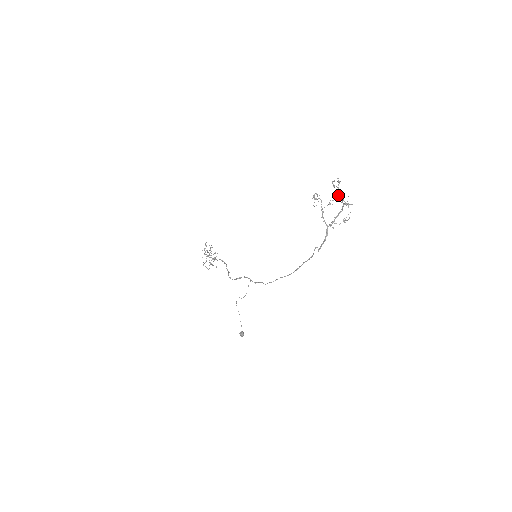
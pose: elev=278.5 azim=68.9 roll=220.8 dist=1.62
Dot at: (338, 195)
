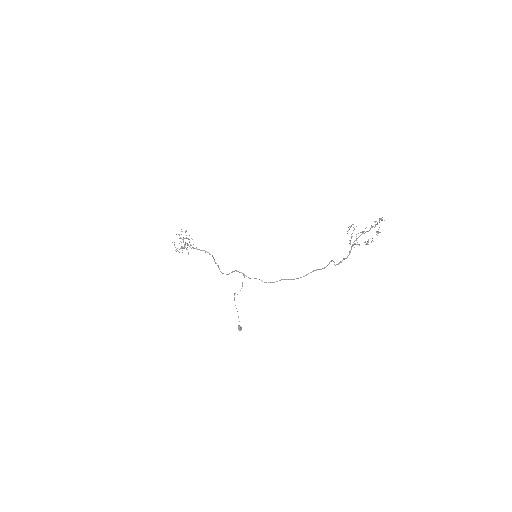
Dot at: (373, 226)
